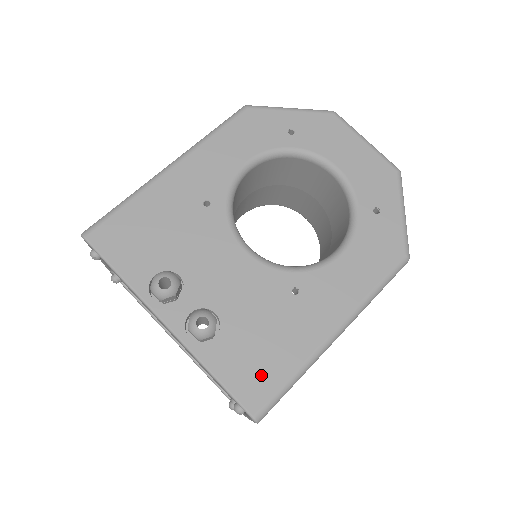
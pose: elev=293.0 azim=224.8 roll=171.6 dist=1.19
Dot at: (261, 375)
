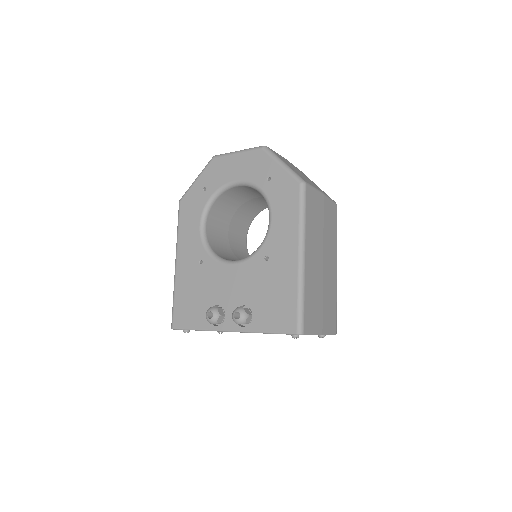
Dot at: (284, 312)
